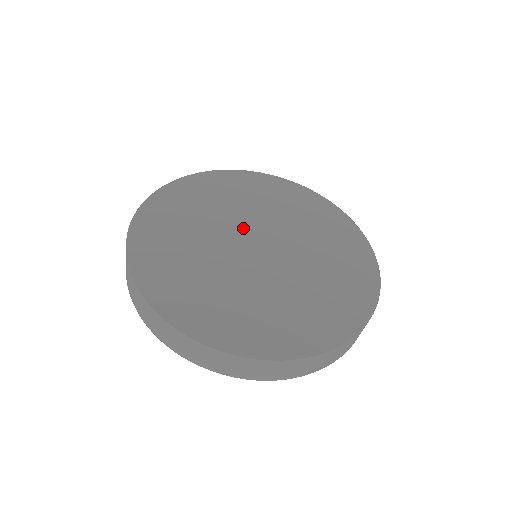
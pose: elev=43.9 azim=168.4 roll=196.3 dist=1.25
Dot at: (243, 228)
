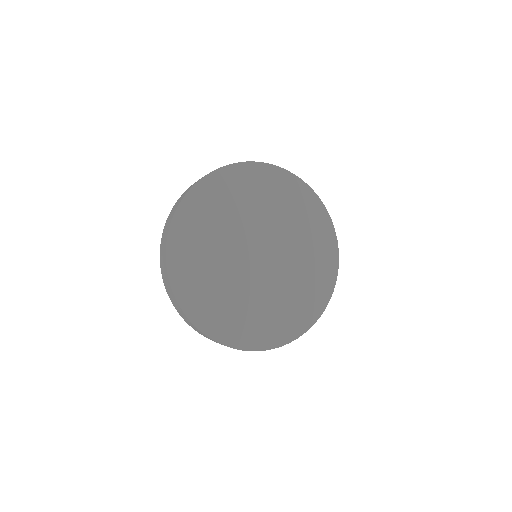
Dot at: (258, 234)
